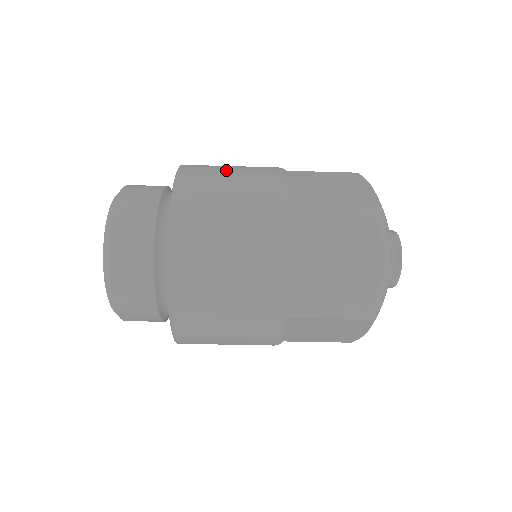
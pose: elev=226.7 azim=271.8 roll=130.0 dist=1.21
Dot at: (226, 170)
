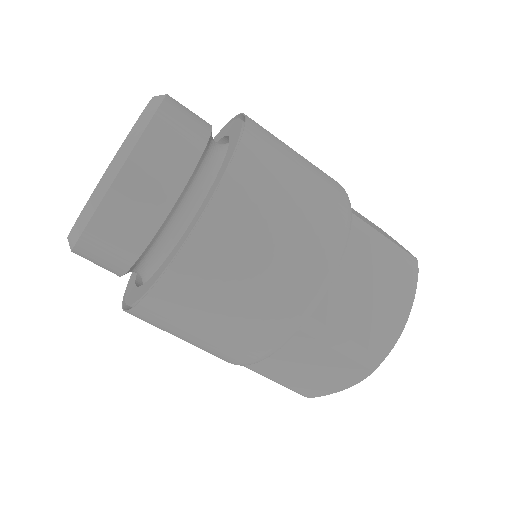
Dot at: occluded
